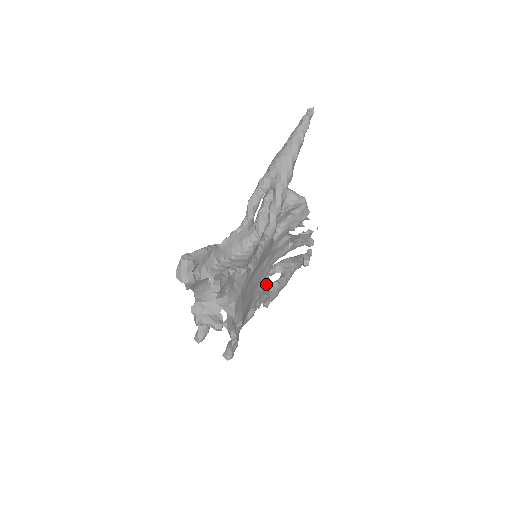
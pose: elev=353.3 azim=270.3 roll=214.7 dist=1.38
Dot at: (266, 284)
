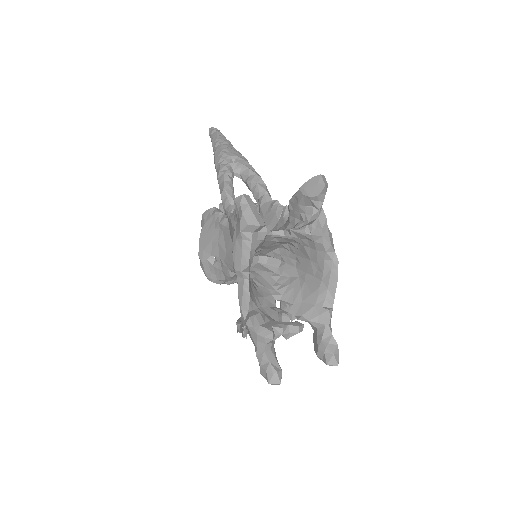
Dot at: occluded
